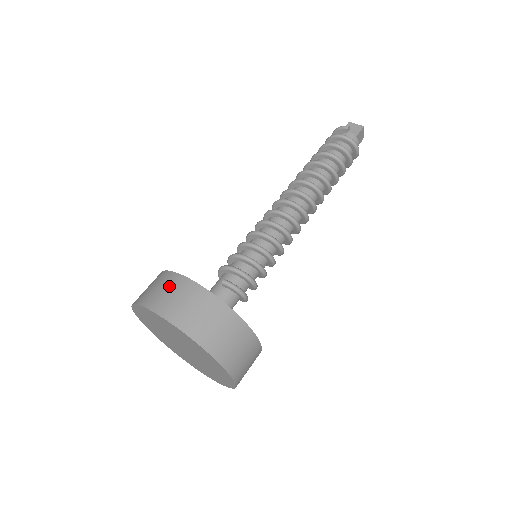
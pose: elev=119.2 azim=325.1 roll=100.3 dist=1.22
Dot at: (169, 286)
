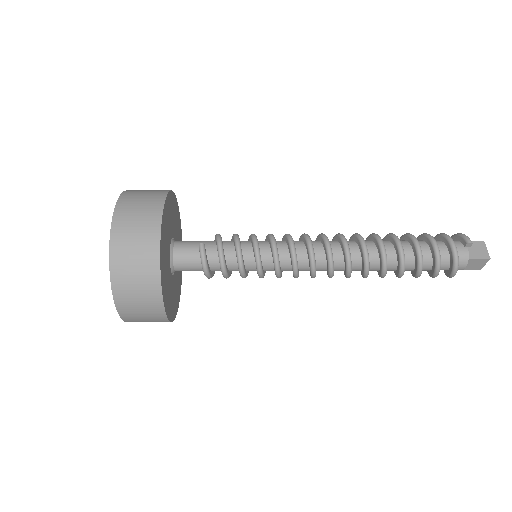
Dot at: (148, 202)
